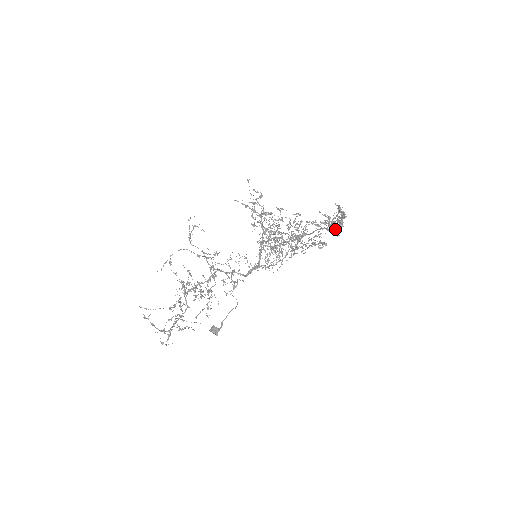
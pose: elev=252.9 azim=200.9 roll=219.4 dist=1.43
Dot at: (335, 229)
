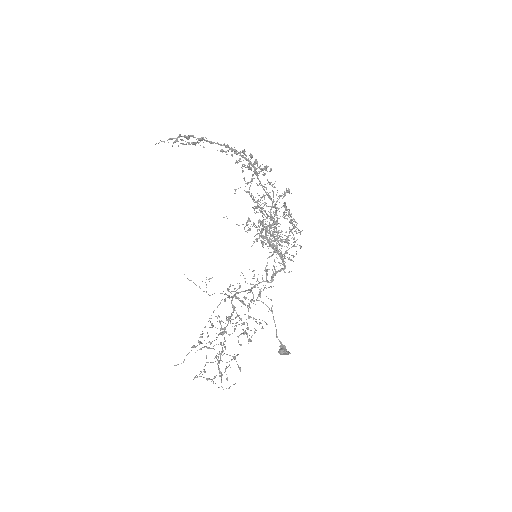
Dot at: (249, 164)
